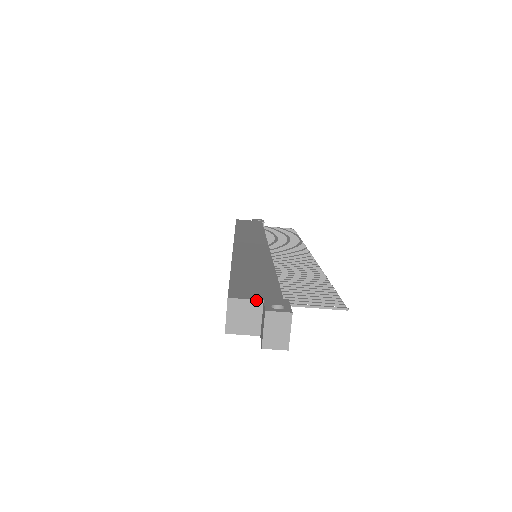
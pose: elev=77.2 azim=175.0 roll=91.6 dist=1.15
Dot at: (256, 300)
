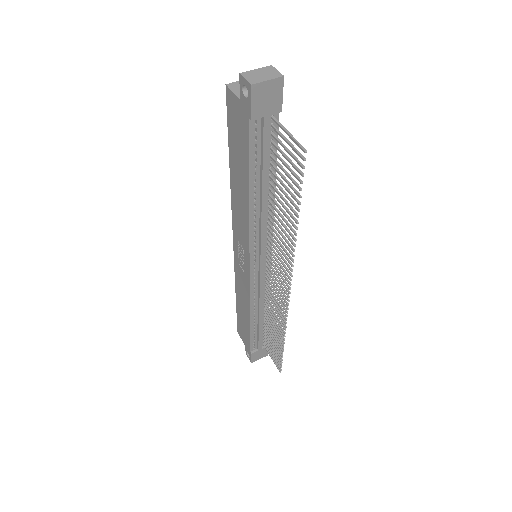
Dot at: occluded
